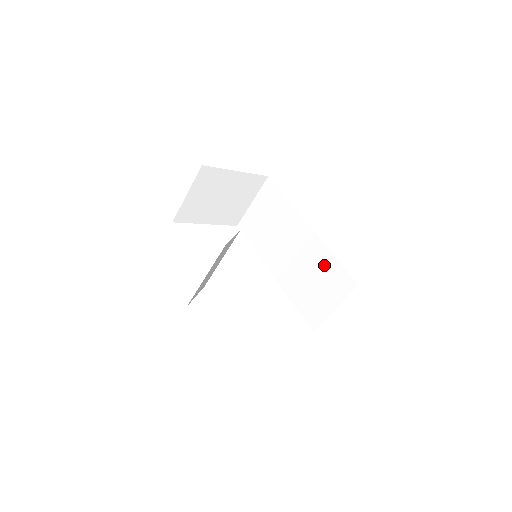
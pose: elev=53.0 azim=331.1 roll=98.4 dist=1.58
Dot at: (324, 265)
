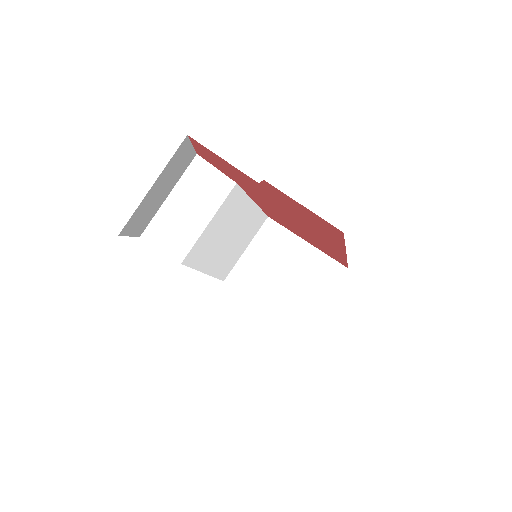
Dot at: occluded
